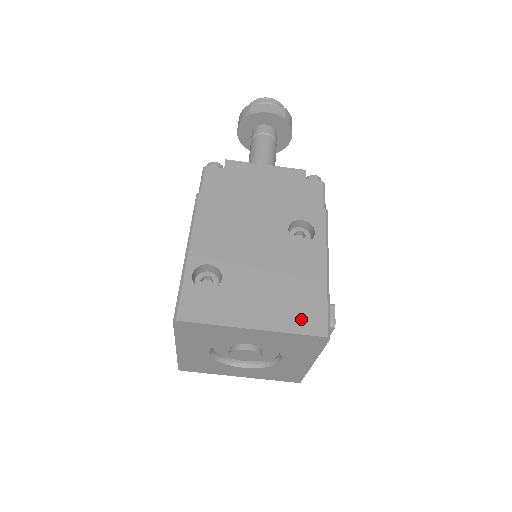
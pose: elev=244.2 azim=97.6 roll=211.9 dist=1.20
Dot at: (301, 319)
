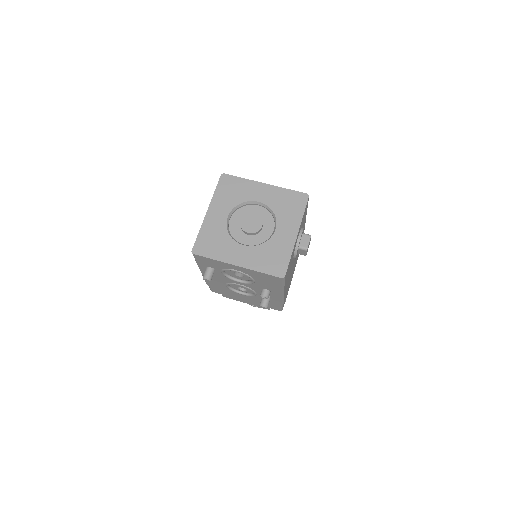
Dot at: occluded
